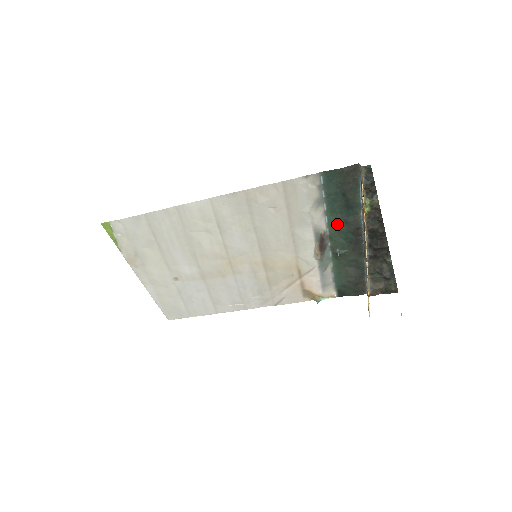
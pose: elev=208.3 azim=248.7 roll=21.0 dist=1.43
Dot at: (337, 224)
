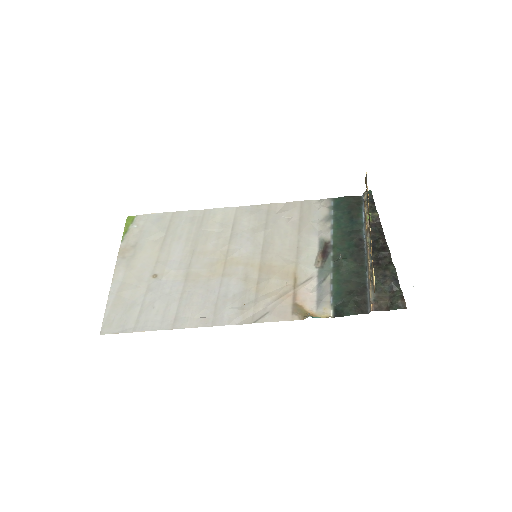
Dot at: (341, 236)
